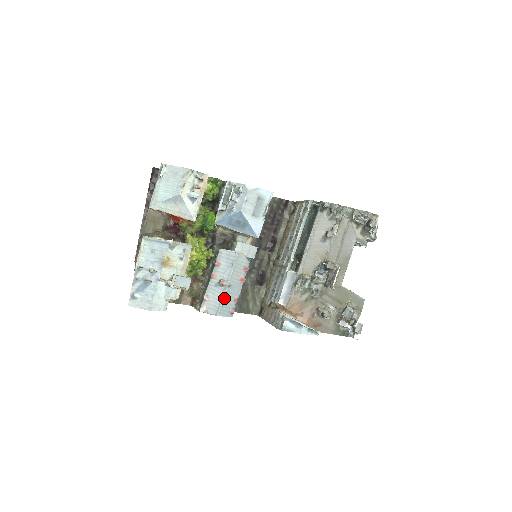
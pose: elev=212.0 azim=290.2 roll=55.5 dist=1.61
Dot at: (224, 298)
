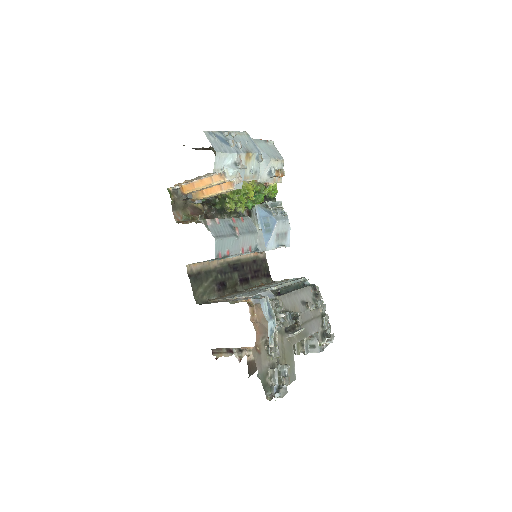
Dot at: (228, 238)
